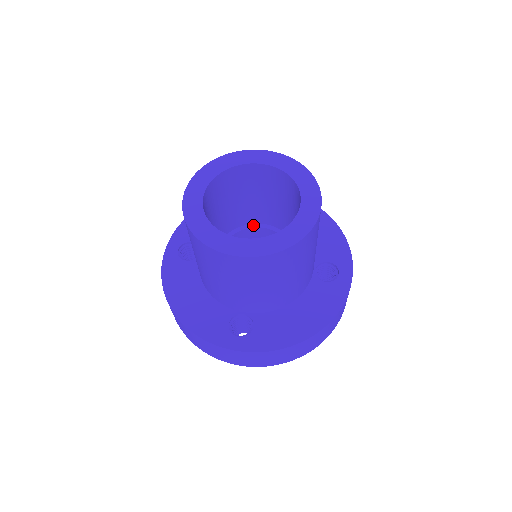
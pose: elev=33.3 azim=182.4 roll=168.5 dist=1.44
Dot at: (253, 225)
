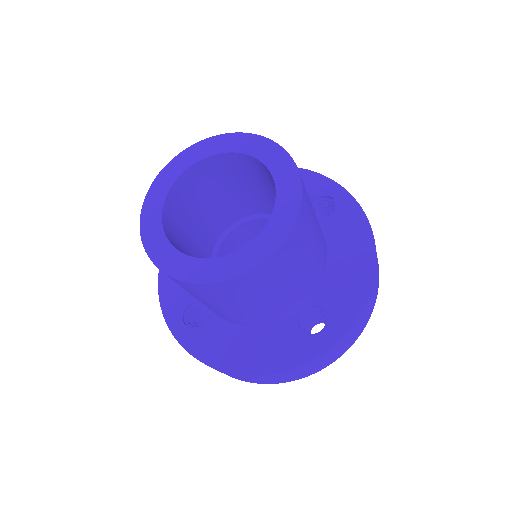
Dot at: (222, 236)
